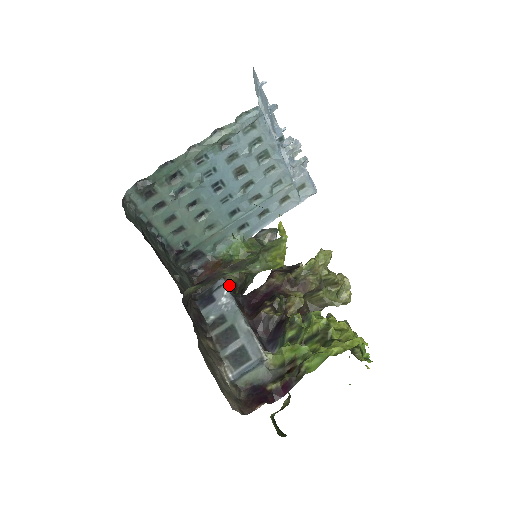
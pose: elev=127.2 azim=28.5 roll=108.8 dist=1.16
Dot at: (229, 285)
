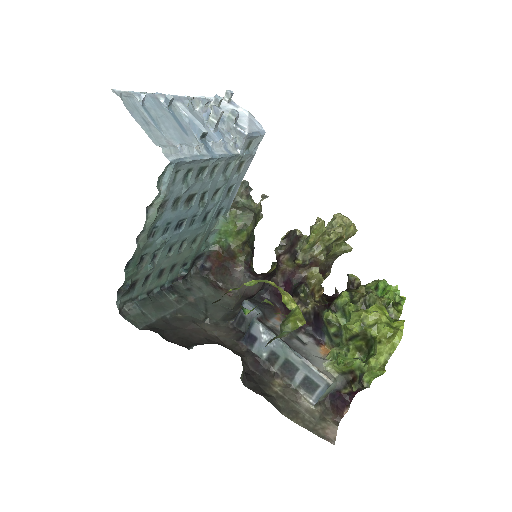
Dot at: (255, 306)
